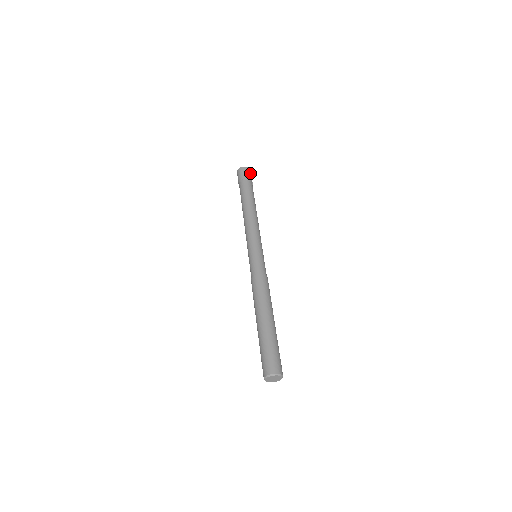
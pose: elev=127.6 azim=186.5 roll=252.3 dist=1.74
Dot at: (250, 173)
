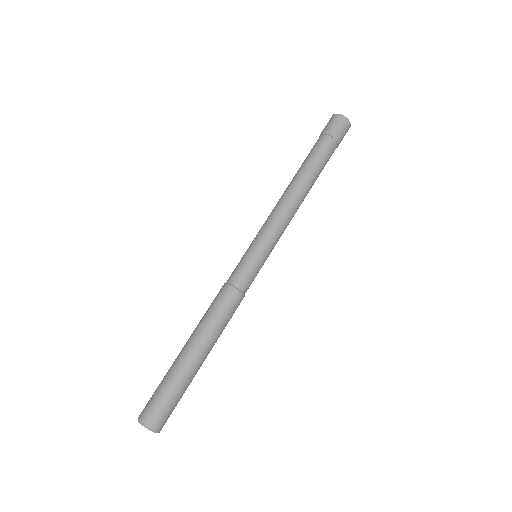
Dot at: occluded
